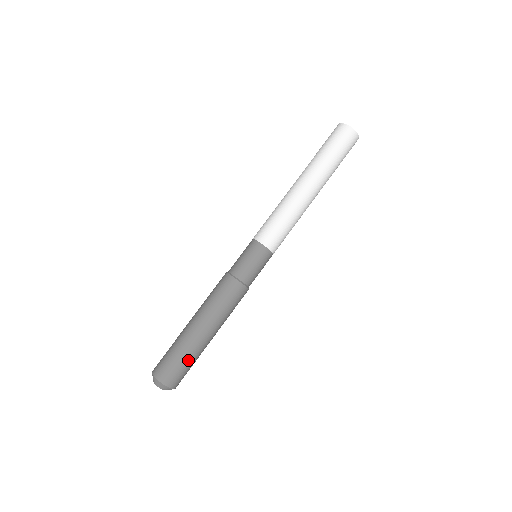
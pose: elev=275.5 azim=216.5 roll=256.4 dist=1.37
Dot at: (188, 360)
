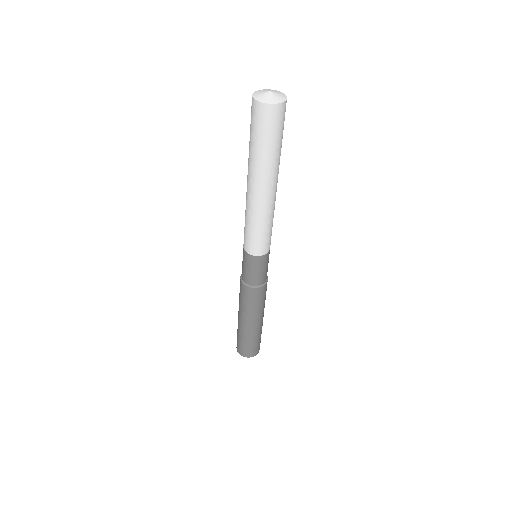
Dot at: (247, 341)
